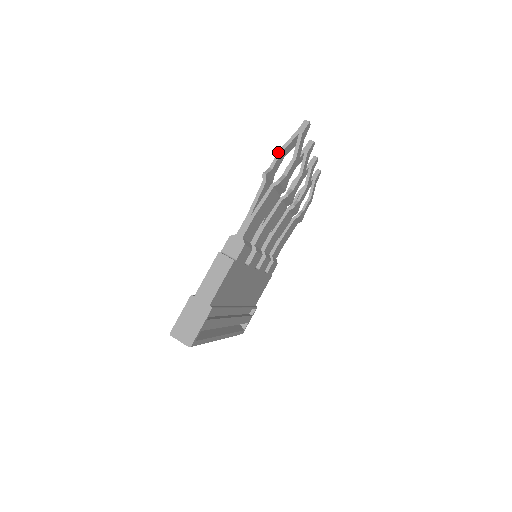
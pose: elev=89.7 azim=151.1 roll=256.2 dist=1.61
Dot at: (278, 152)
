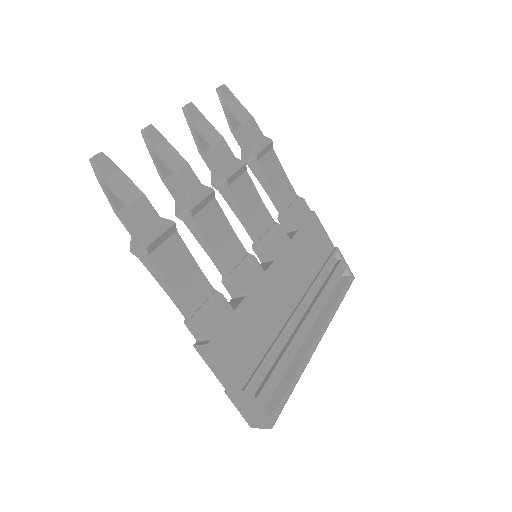
Dot at: occluded
